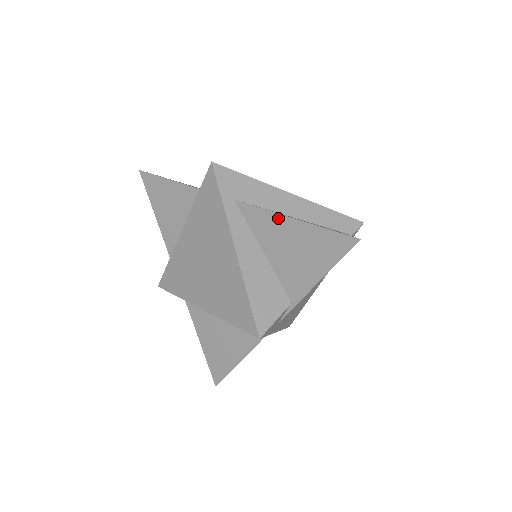
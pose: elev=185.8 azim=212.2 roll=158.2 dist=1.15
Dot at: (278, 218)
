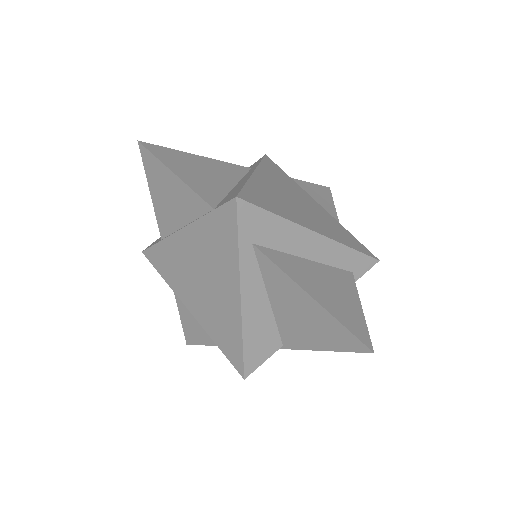
Dot at: (296, 288)
